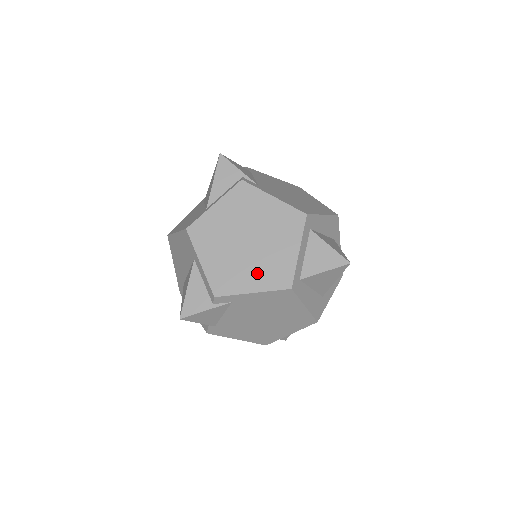
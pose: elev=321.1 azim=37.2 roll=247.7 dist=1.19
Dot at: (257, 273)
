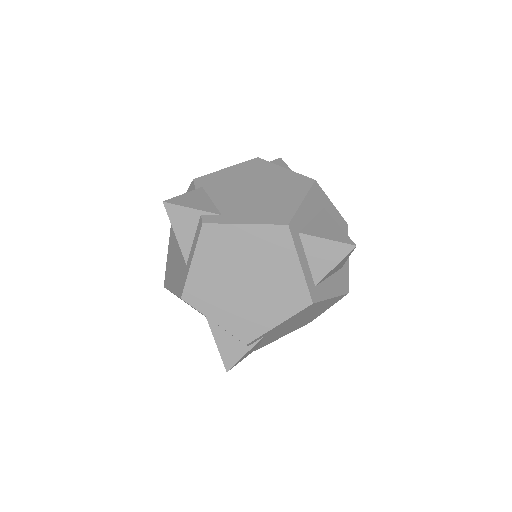
Dot at: (272, 305)
